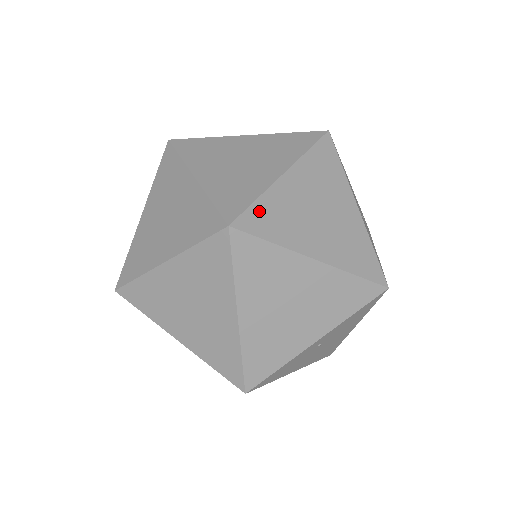
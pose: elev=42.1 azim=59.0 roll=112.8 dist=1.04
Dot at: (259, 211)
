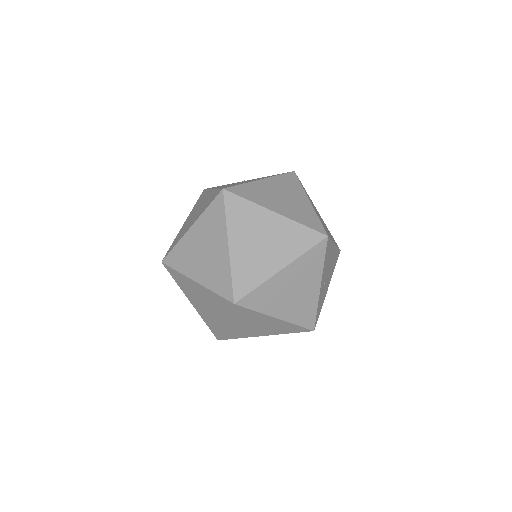
Dot at: (255, 294)
